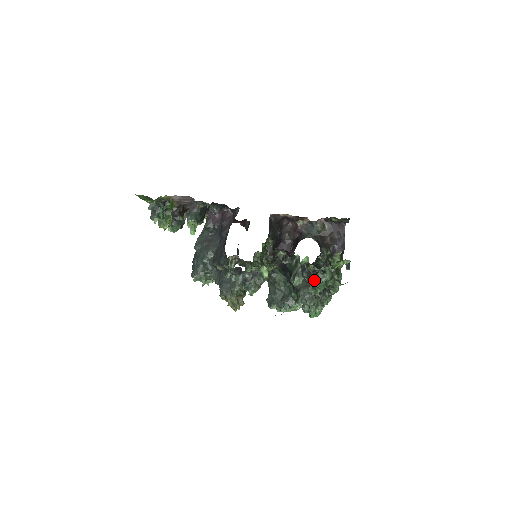
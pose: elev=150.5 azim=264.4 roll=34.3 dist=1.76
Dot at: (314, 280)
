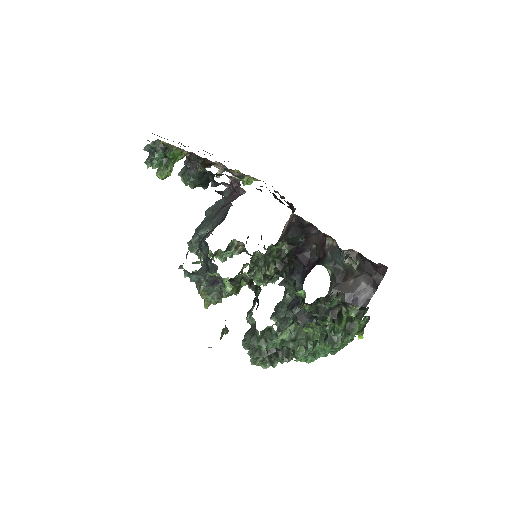
Dot at: (263, 331)
